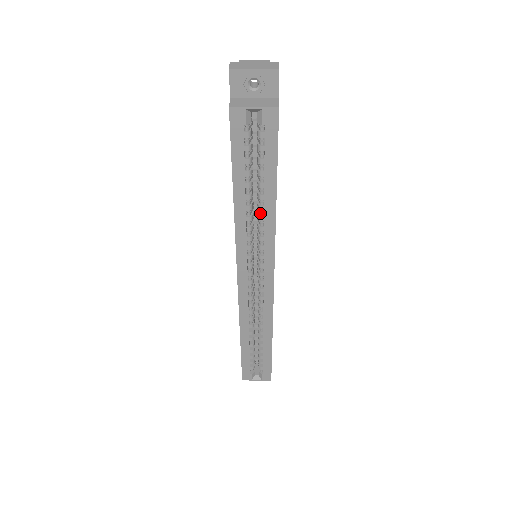
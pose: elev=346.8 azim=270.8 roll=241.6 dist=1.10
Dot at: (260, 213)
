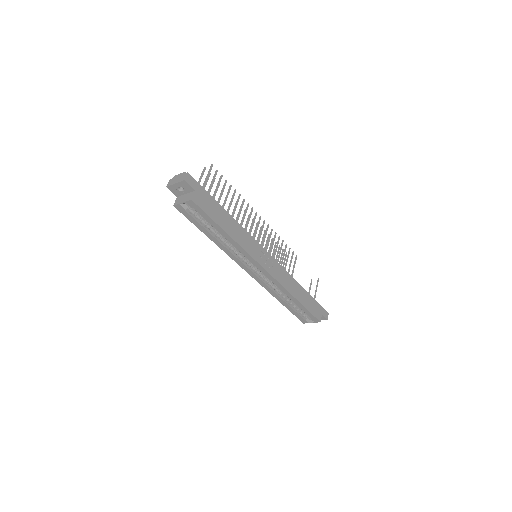
Dot at: (229, 241)
